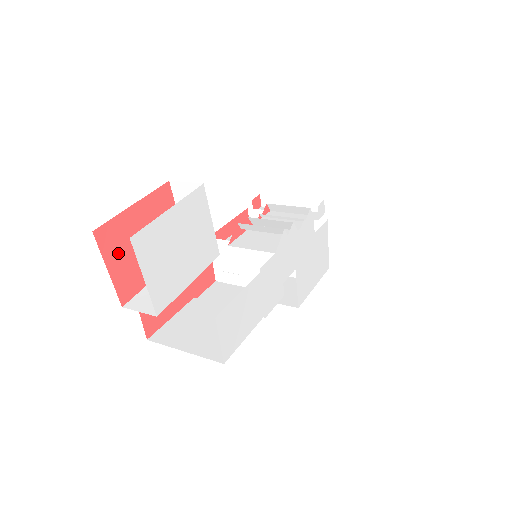
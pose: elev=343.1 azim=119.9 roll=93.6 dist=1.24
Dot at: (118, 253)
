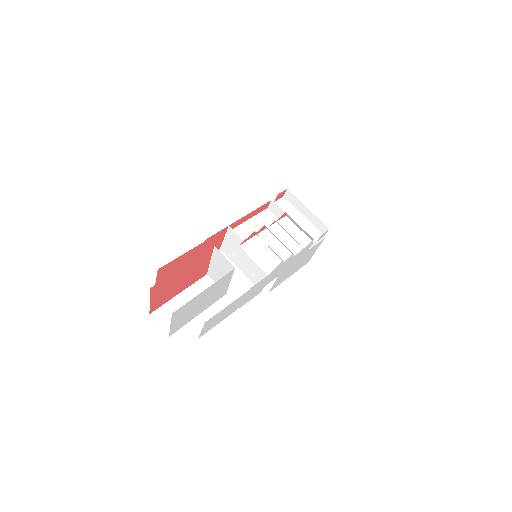
Dot at: (160, 292)
